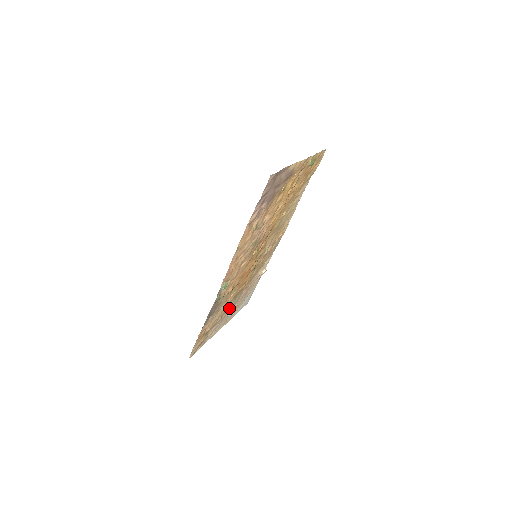
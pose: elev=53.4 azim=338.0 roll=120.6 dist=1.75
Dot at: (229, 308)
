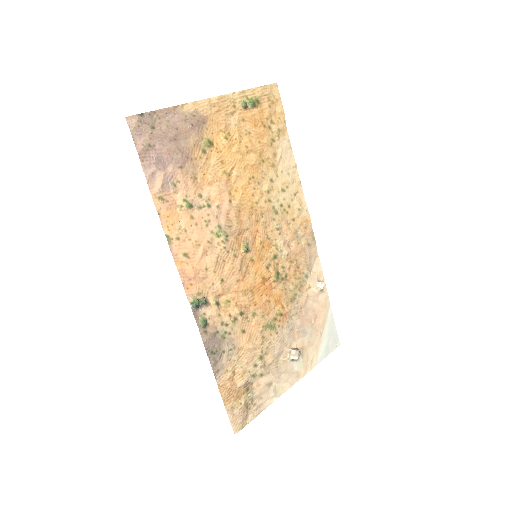
Dot at: (275, 347)
